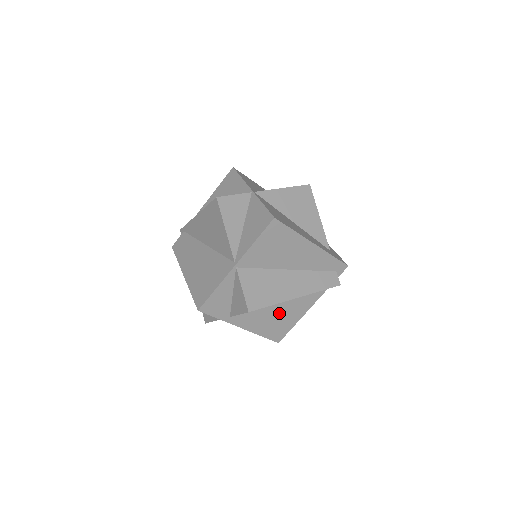
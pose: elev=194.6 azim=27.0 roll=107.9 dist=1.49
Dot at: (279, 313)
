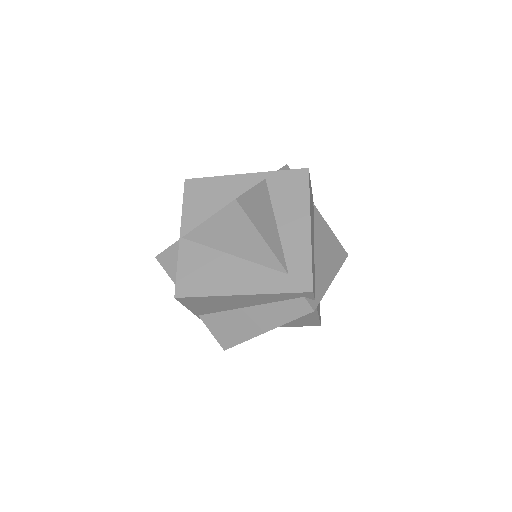
Dot at: occluded
